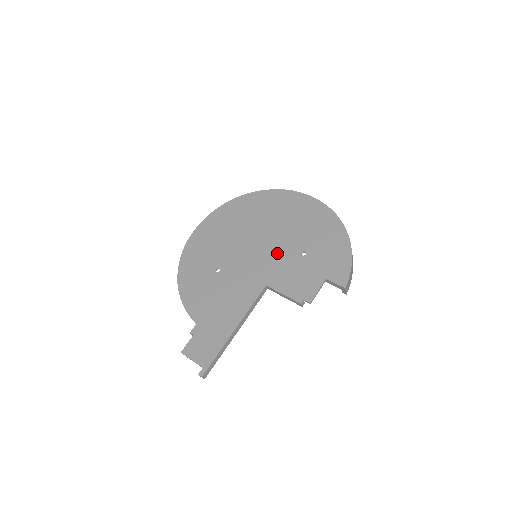
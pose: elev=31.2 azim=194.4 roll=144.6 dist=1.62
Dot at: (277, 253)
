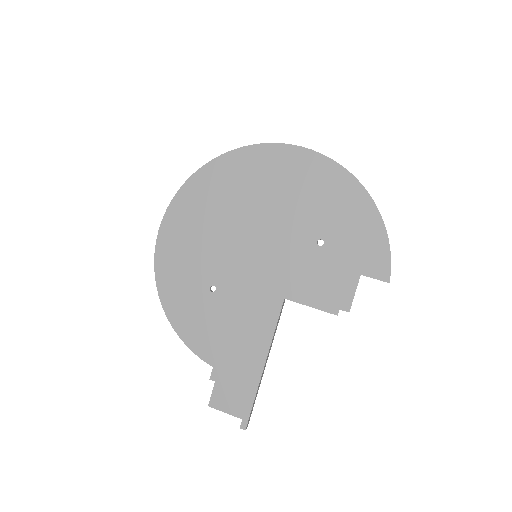
Dot at: (284, 249)
